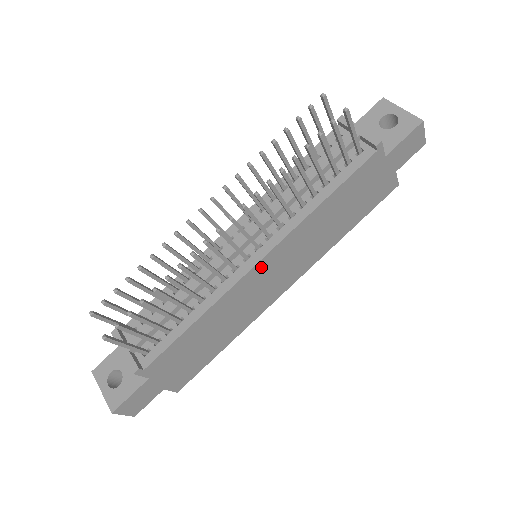
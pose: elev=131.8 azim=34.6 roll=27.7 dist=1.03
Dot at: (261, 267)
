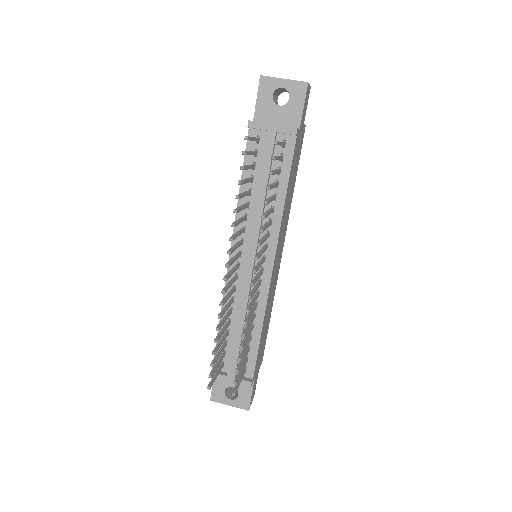
Dot at: (274, 267)
